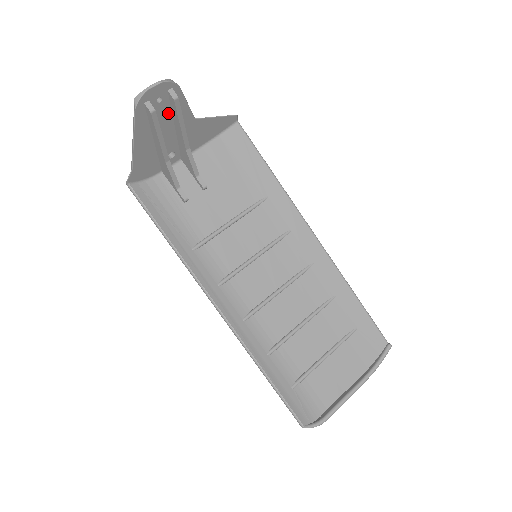
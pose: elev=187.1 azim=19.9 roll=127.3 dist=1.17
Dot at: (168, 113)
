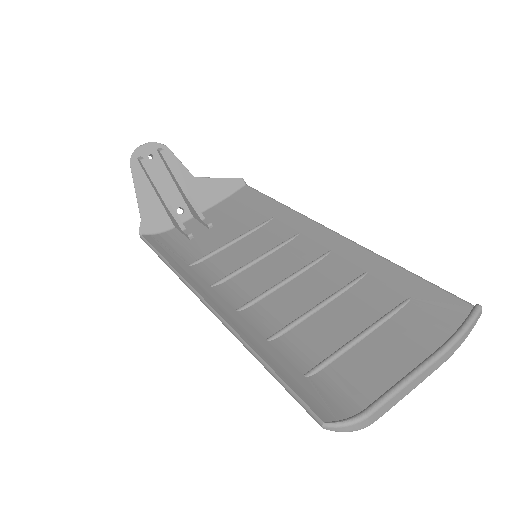
Dot at: (164, 169)
